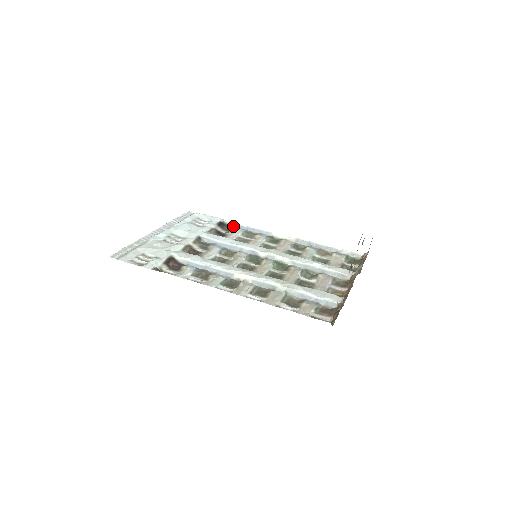
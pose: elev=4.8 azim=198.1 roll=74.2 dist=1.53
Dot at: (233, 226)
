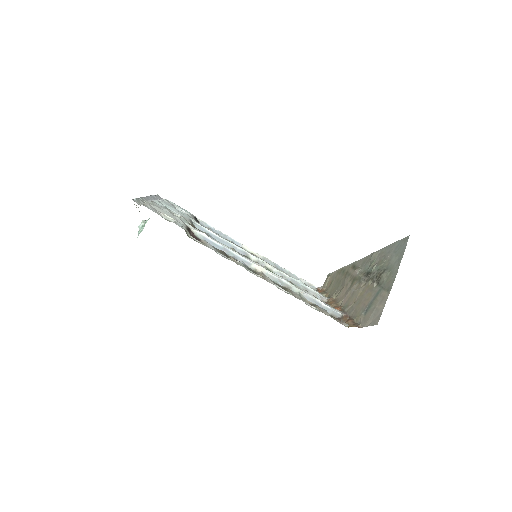
Dot at: (204, 225)
